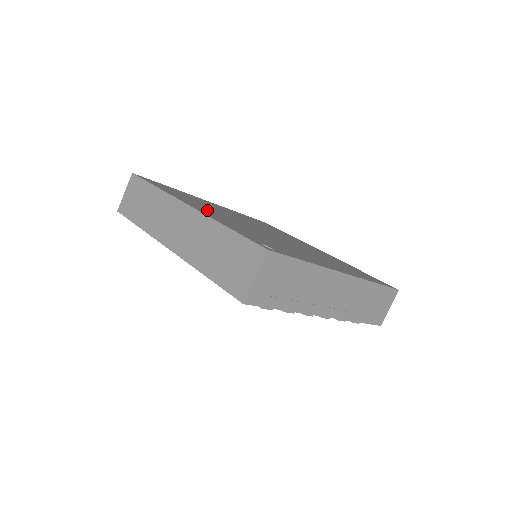
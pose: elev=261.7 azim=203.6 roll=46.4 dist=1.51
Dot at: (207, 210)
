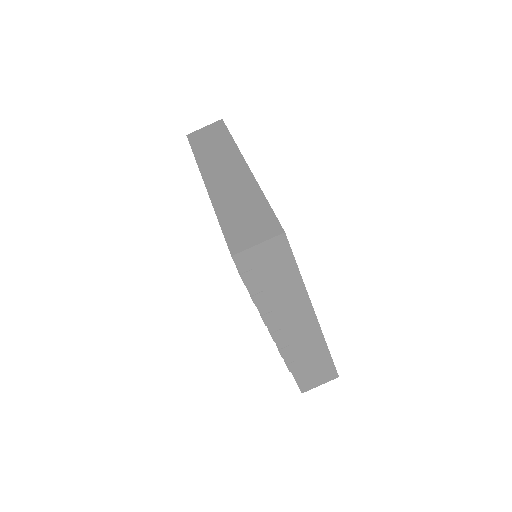
Dot at: occluded
